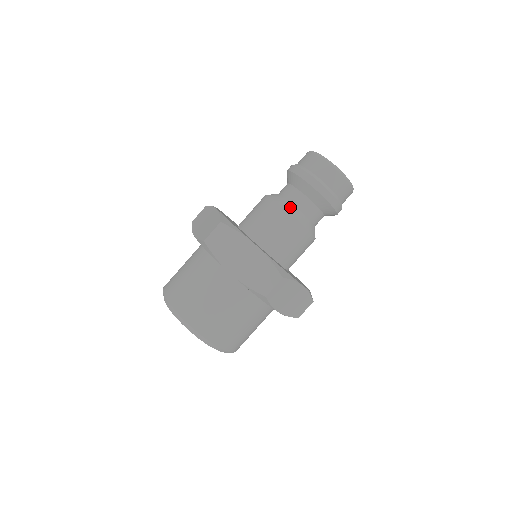
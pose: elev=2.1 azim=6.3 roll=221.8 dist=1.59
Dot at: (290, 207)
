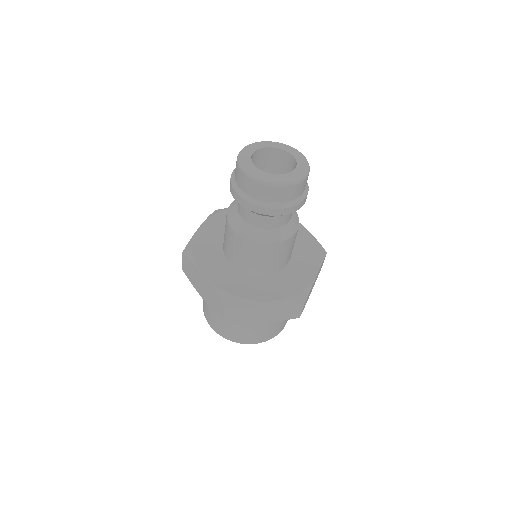
Dot at: (236, 221)
